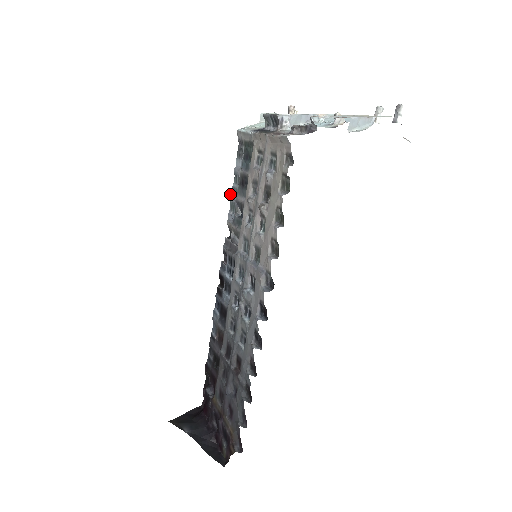
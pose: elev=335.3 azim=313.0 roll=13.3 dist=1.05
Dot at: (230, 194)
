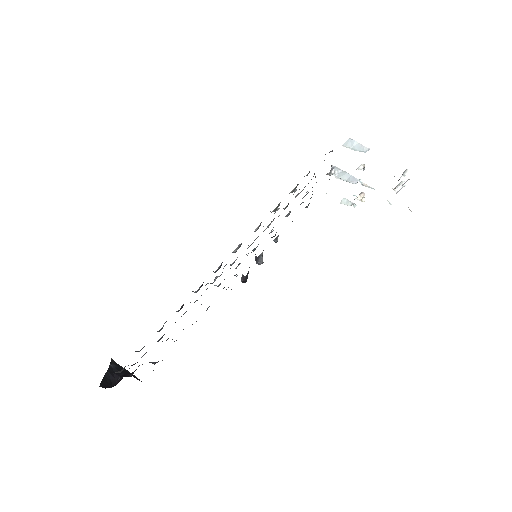
Dot at: occluded
